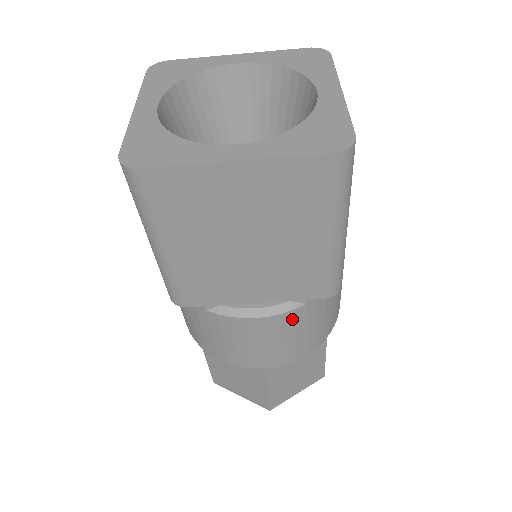
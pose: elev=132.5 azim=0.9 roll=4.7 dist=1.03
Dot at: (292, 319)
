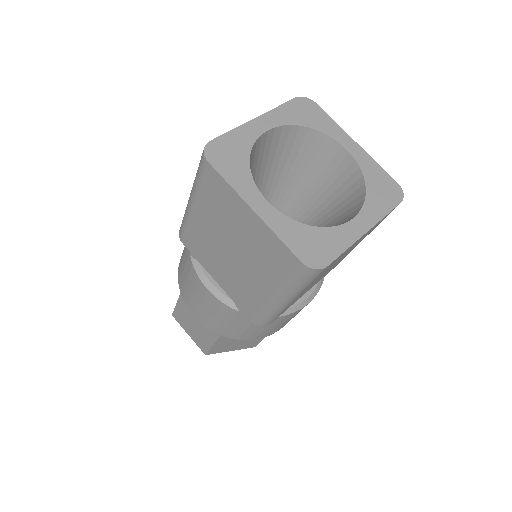
Dot at: occluded
